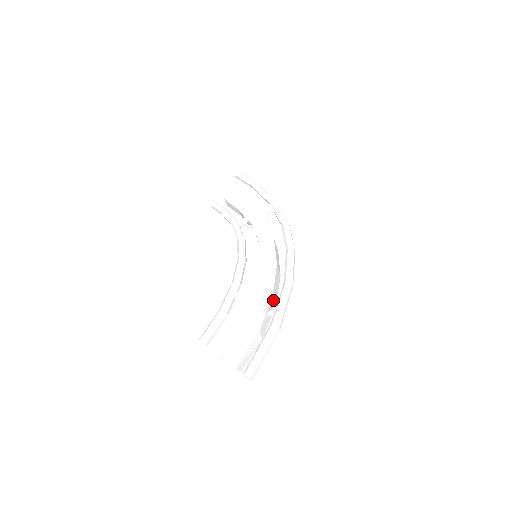
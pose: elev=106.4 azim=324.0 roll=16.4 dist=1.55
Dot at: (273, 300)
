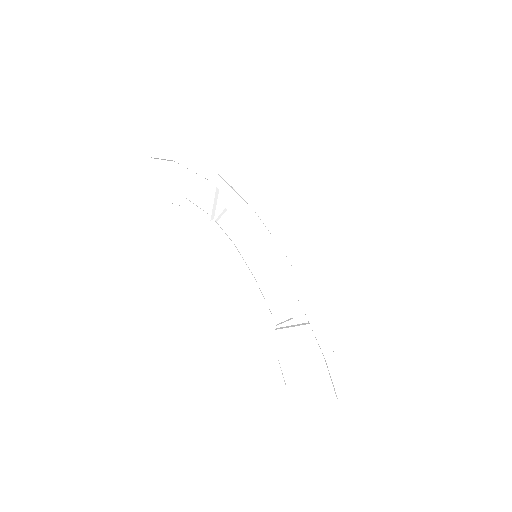
Dot at: (308, 328)
